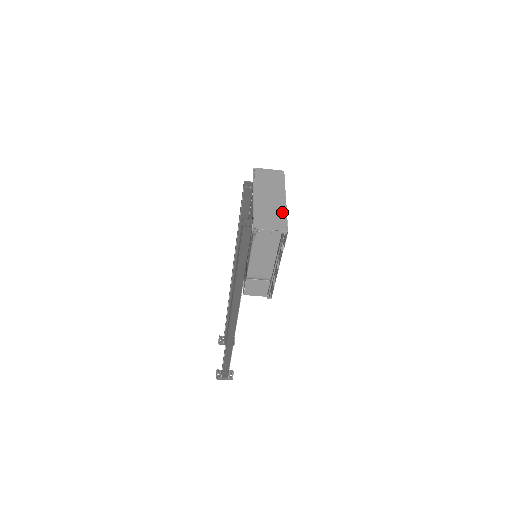
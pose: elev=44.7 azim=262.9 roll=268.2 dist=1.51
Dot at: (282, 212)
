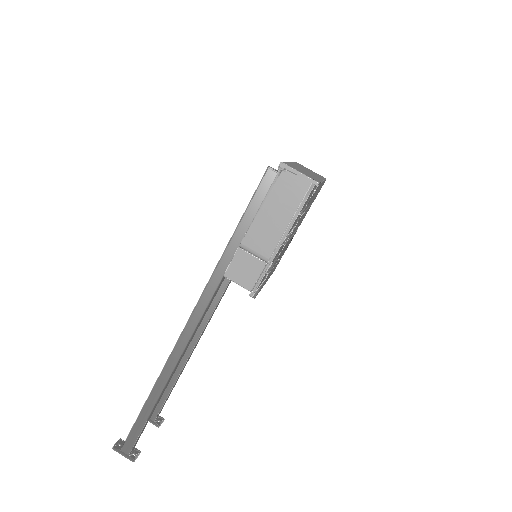
Dot at: (317, 178)
